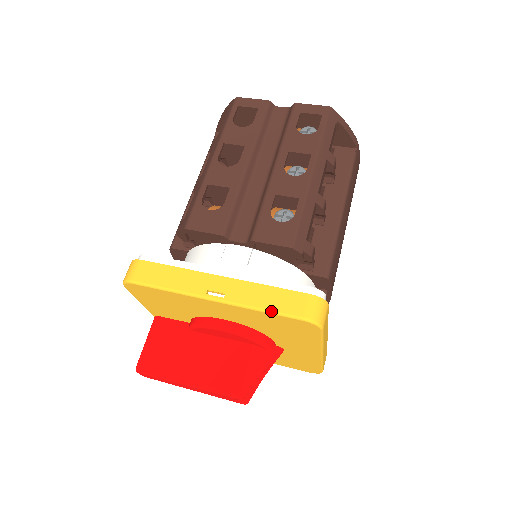
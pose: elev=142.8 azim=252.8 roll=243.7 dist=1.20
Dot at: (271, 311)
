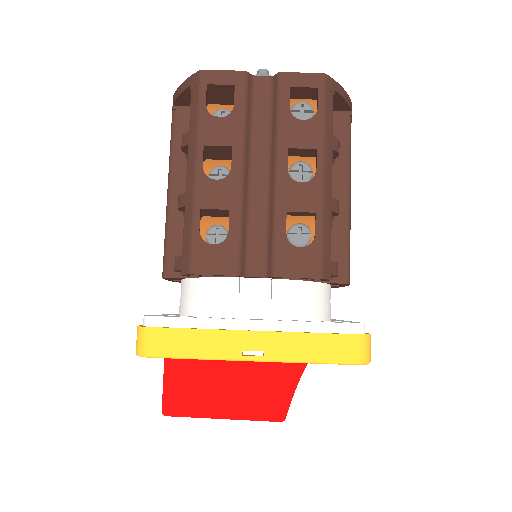
Dot at: (318, 362)
